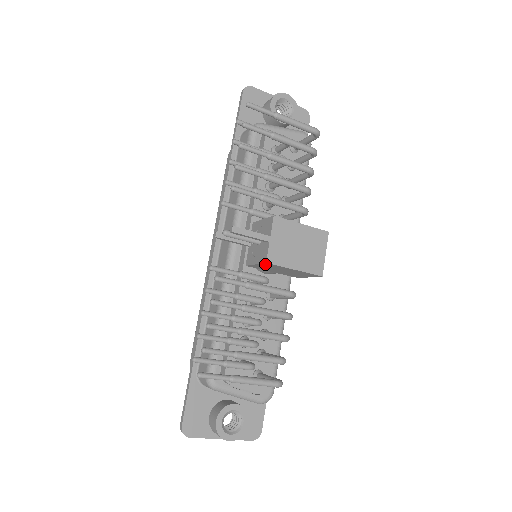
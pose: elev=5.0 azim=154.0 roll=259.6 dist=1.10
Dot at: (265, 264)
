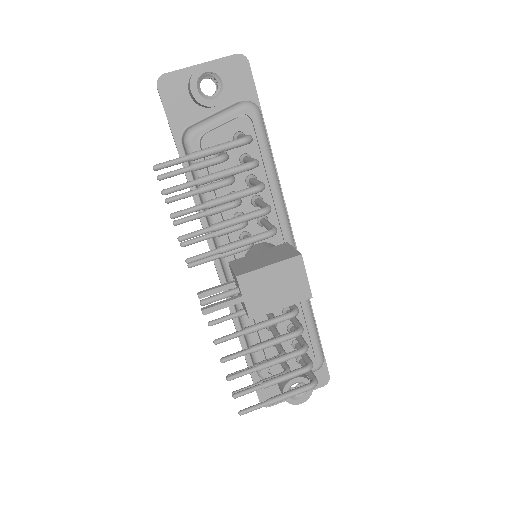
Dot at: occluded
